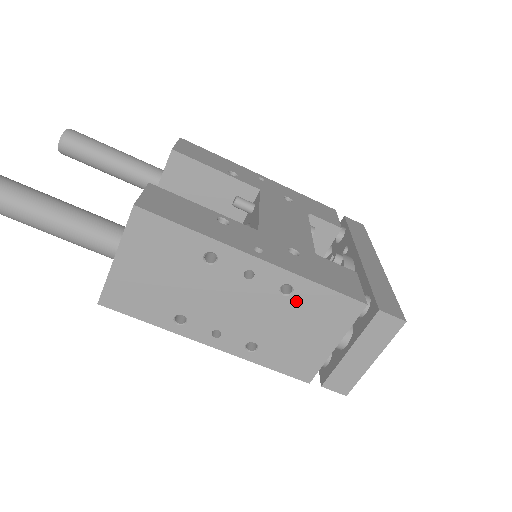
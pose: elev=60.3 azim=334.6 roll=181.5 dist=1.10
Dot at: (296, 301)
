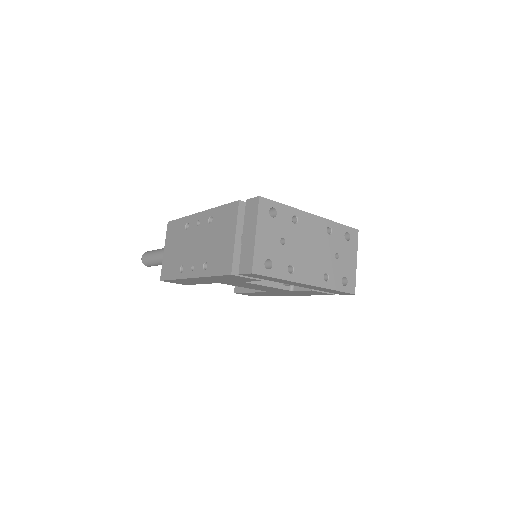
Dot at: (215, 223)
